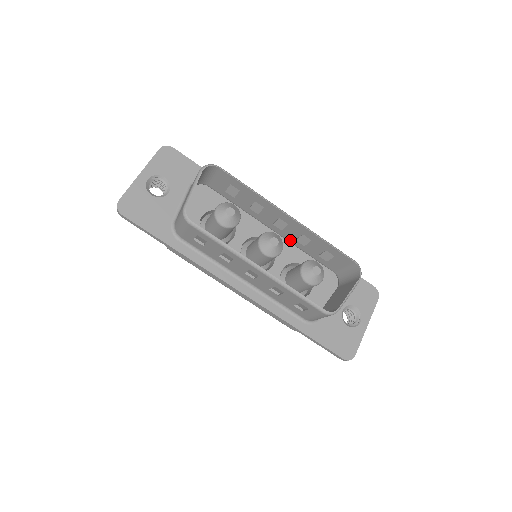
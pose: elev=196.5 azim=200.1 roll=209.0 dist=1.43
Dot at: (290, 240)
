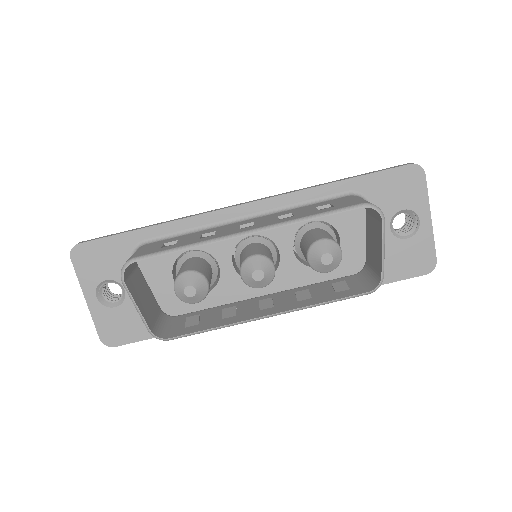
Dot at: occluded
